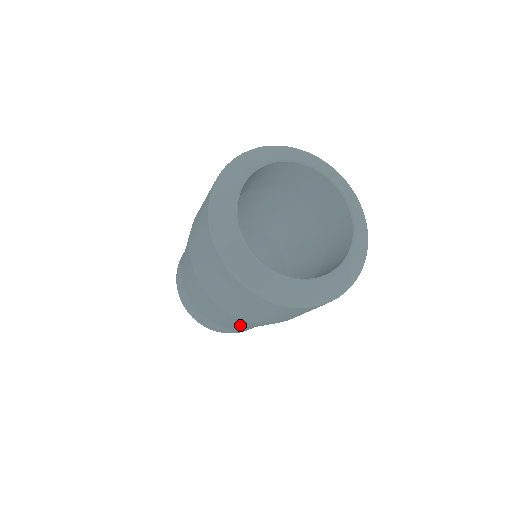
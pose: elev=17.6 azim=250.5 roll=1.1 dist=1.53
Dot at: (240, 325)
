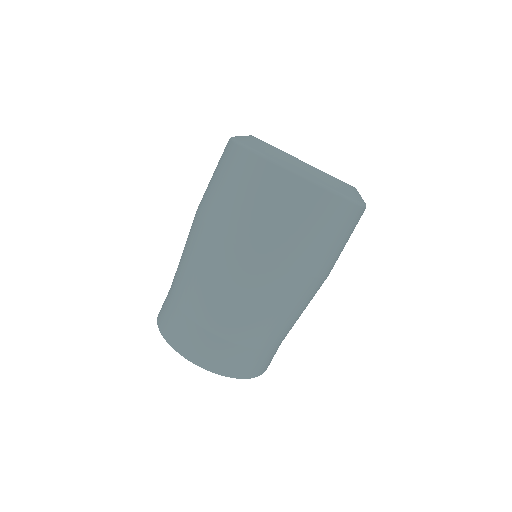
Dot at: (235, 295)
